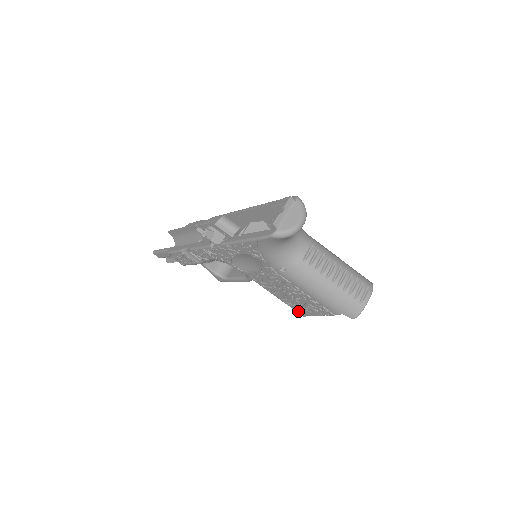
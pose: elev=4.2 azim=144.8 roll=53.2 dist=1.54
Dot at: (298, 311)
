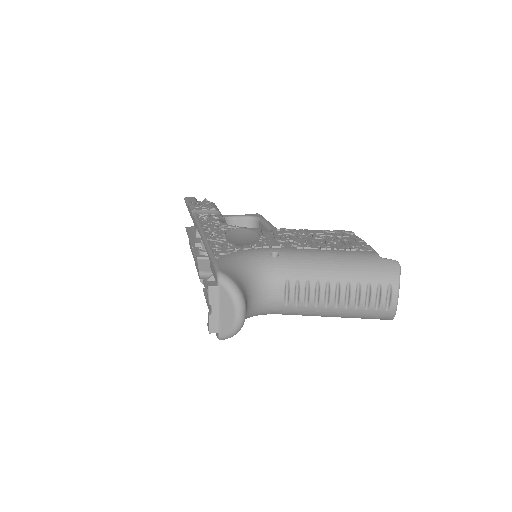
Dot at: occluded
